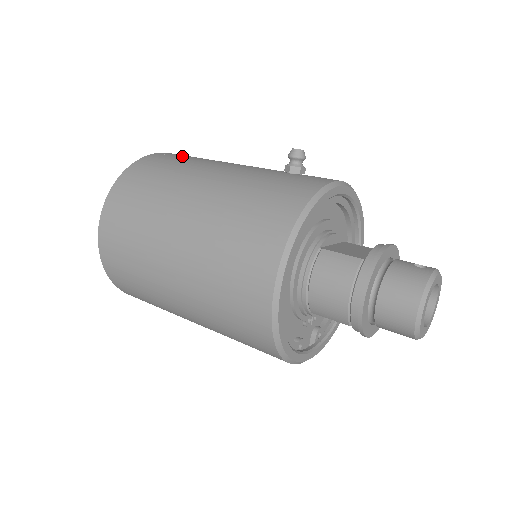
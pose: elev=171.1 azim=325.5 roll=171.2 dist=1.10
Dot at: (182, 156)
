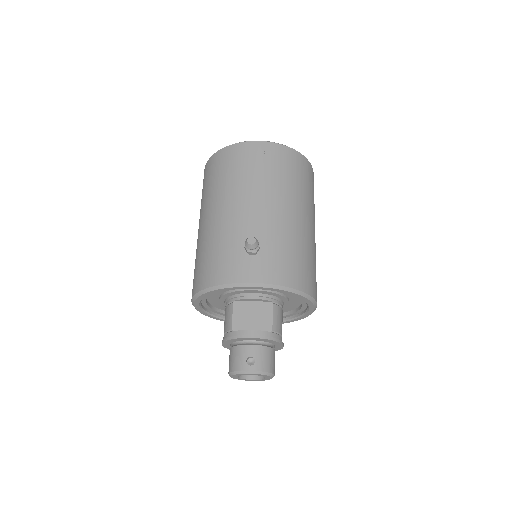
Dot at: (248, 161)
